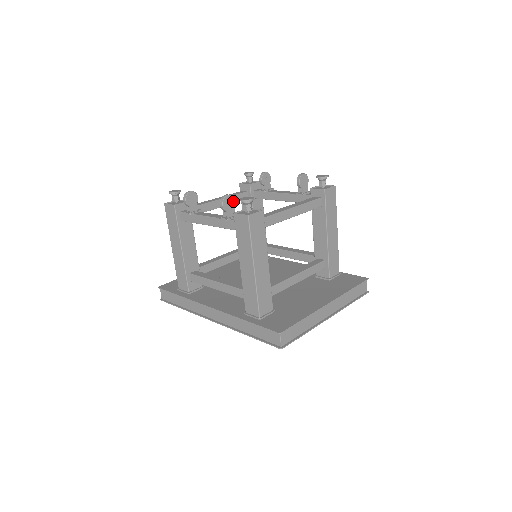
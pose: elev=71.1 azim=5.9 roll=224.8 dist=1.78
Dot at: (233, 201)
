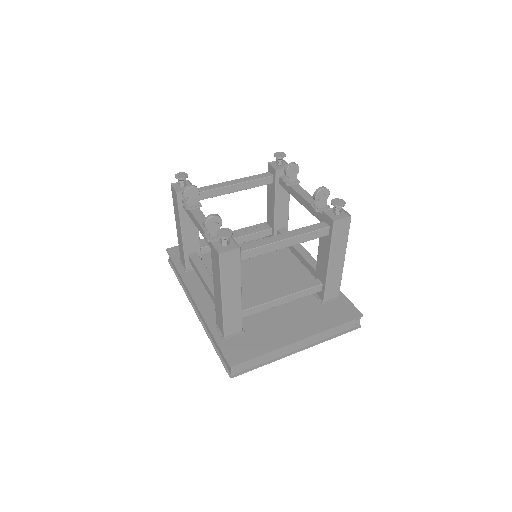
Dot at: (219, 221)
